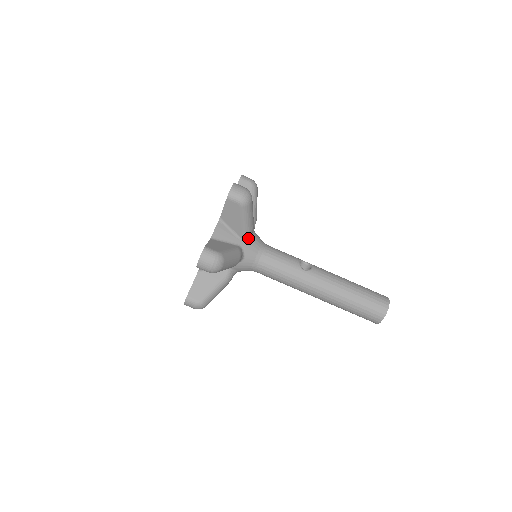
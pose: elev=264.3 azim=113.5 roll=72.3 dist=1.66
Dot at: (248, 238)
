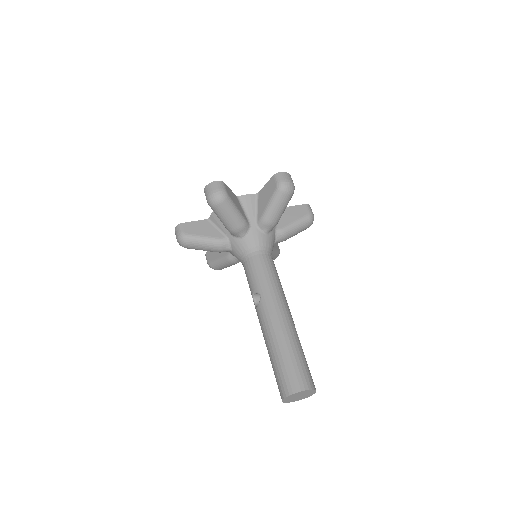
Dot at: (276, 237)
